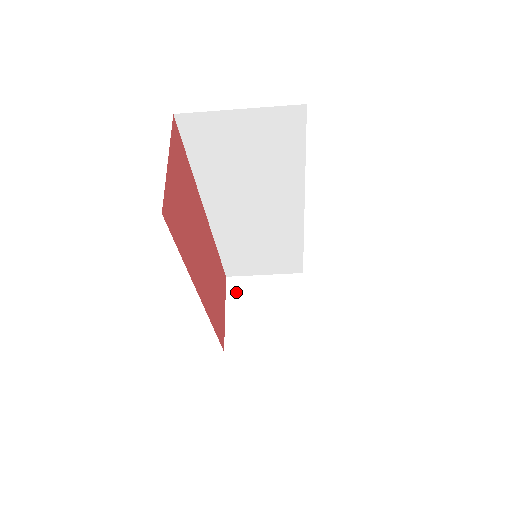
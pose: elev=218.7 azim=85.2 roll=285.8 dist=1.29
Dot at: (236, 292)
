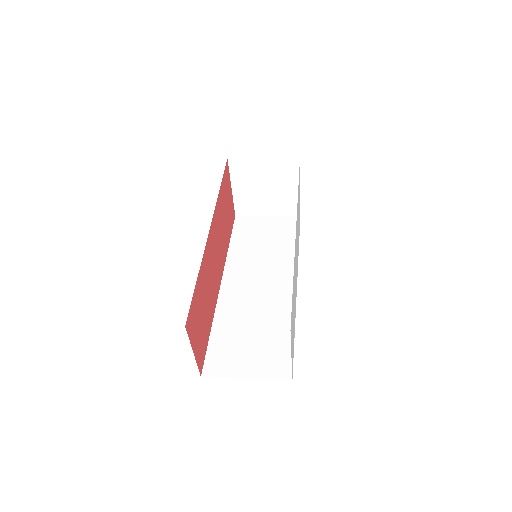
Dot at: (239, 173)
